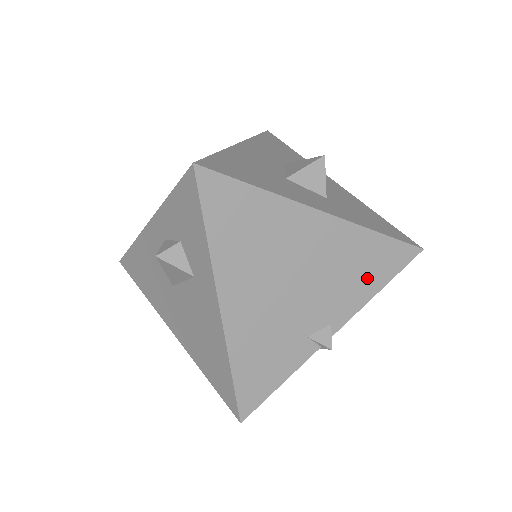
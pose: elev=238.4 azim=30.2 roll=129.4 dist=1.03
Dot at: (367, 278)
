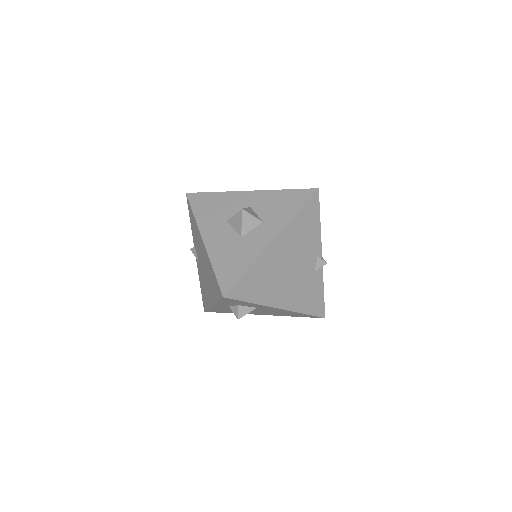
Dot at: (311, 228)
